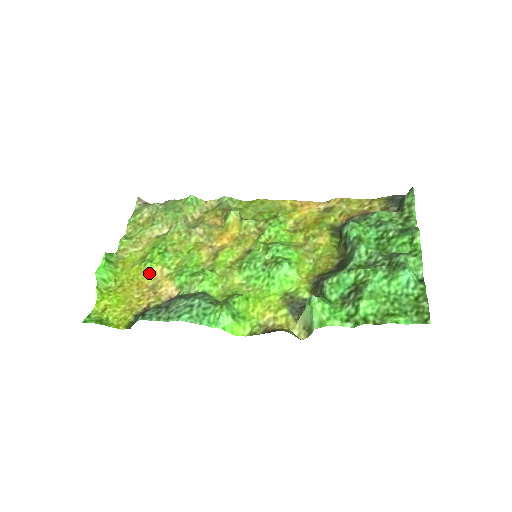
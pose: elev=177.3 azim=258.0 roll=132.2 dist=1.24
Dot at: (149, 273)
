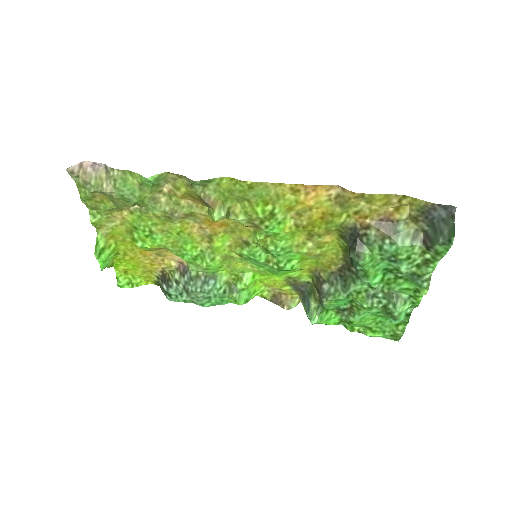
Dot at: (147, 250)
